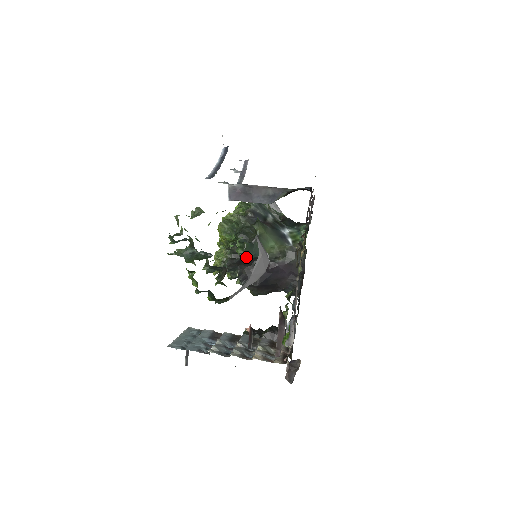
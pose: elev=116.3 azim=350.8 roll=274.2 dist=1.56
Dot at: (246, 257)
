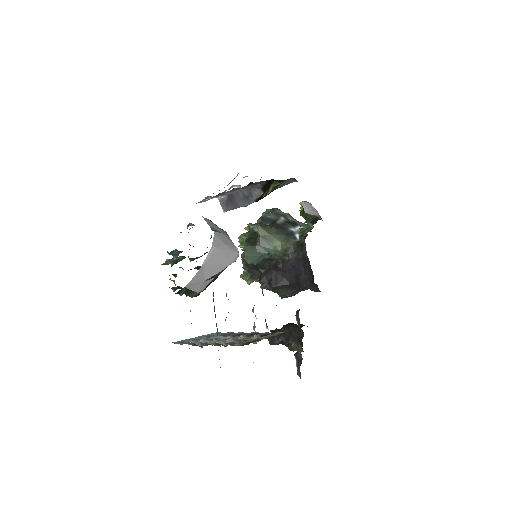
Dot at: (249, 259)
